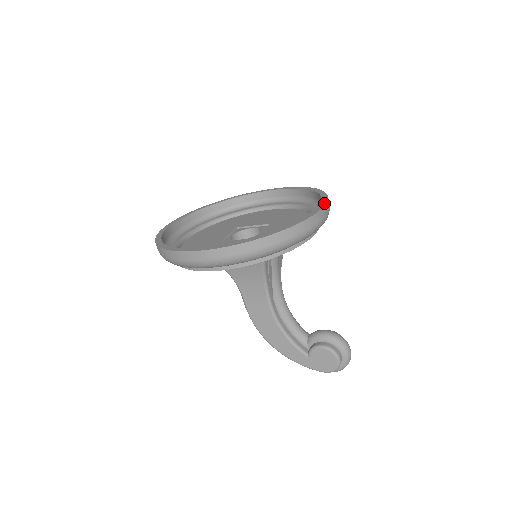
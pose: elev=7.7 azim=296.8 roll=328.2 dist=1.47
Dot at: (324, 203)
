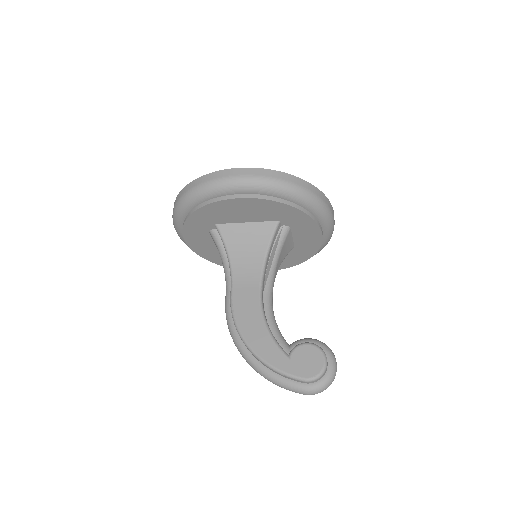
Dot at: occluded
